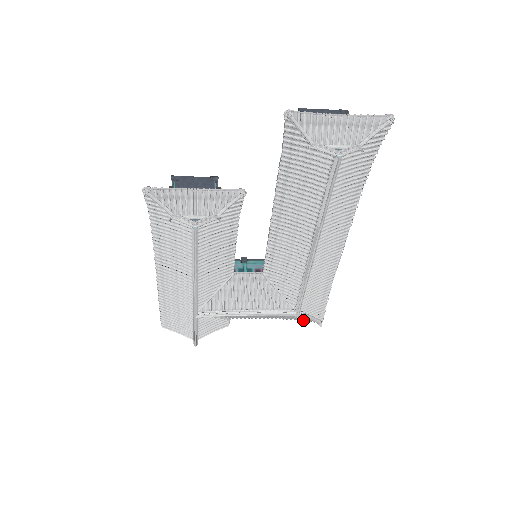
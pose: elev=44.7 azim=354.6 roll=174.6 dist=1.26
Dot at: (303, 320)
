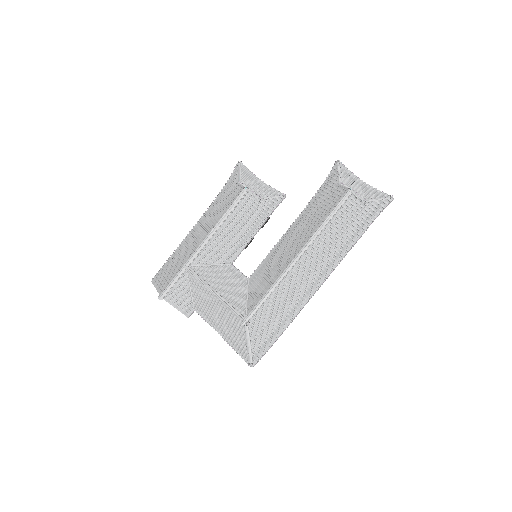
Dot at: (240, 353)
